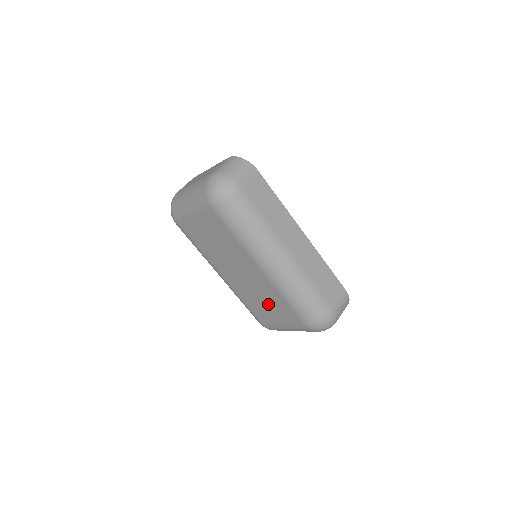
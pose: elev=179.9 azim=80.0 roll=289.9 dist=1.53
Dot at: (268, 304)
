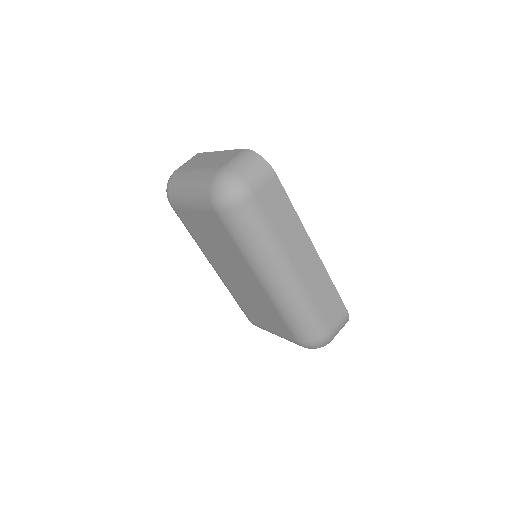
Dot at: (261, 310)
